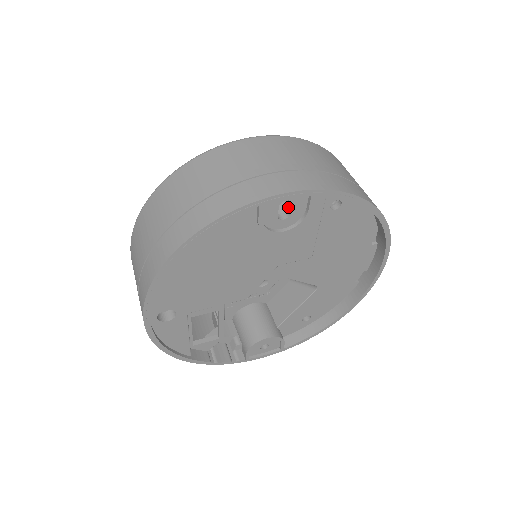
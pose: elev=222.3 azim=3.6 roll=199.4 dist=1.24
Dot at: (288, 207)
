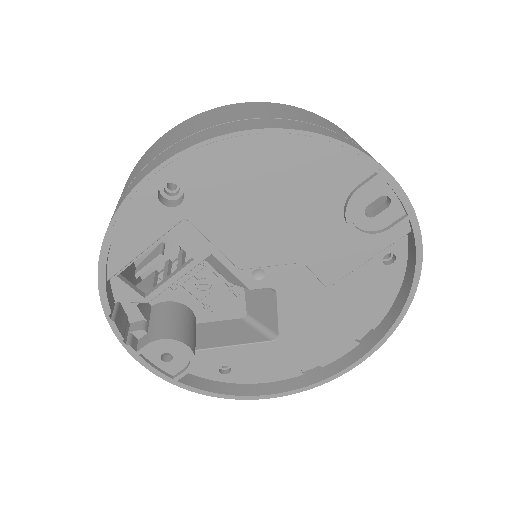
Dot at: (375, 211)
